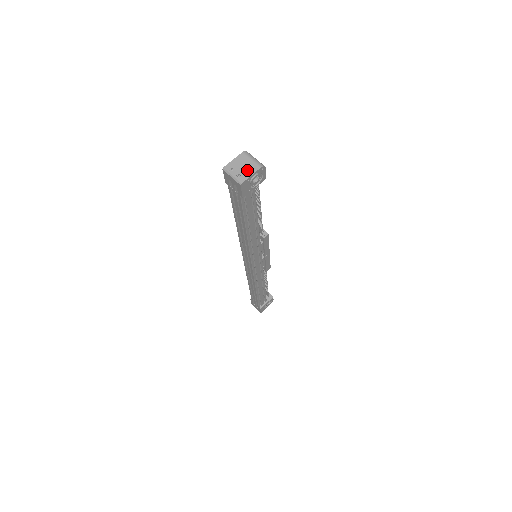
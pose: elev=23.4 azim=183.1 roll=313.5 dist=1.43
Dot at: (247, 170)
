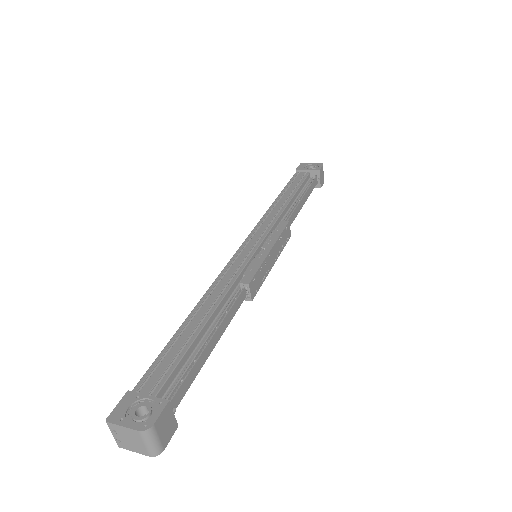
Dot at: (132, 446)
